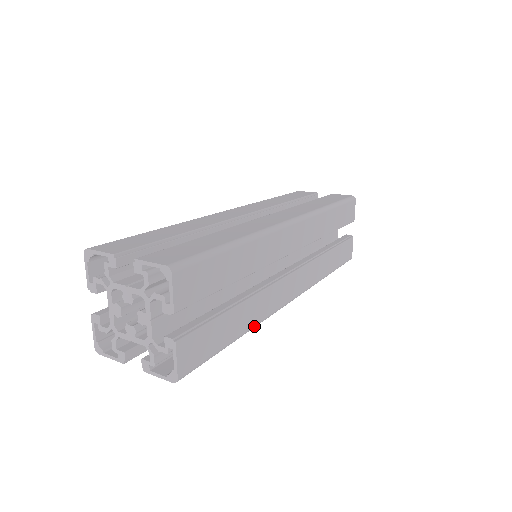
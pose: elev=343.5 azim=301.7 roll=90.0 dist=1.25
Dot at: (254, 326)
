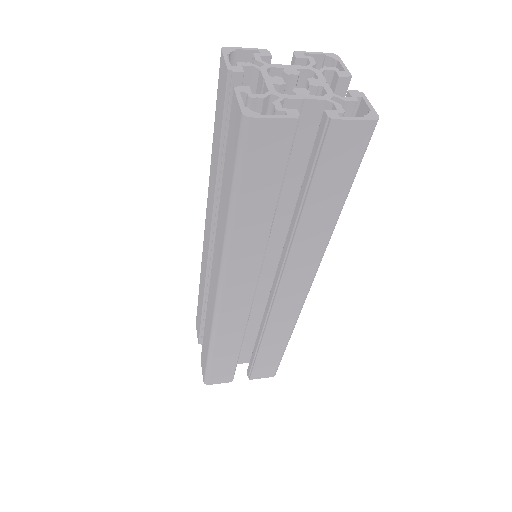
Dot at: occluded
